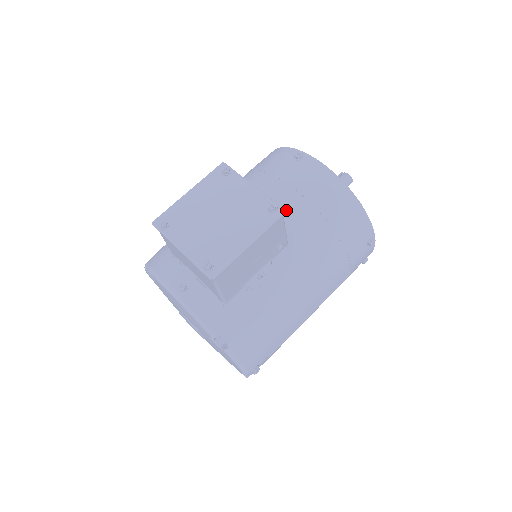
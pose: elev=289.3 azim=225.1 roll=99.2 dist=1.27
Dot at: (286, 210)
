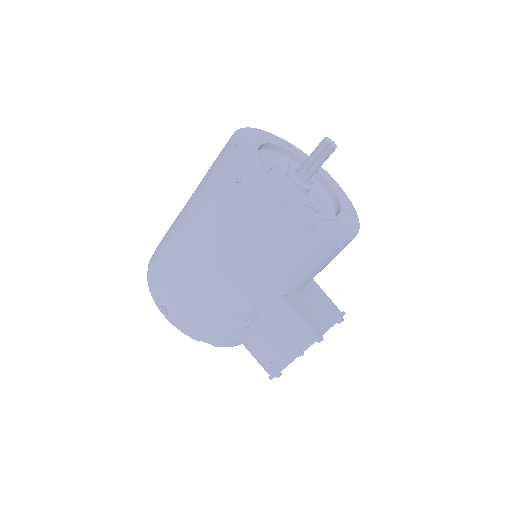
Dot at: occluded
